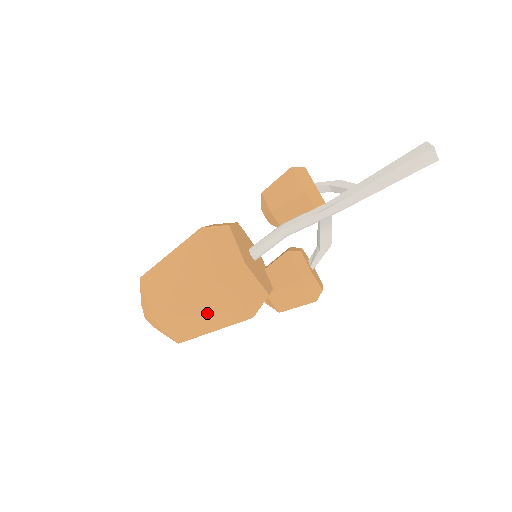
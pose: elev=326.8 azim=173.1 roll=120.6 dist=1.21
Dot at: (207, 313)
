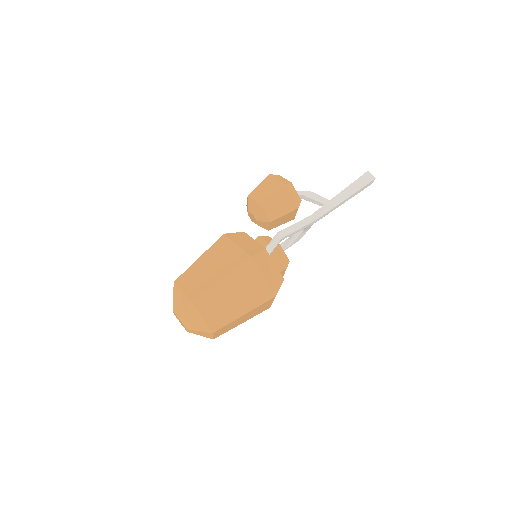
Dot at: (248, 316)
